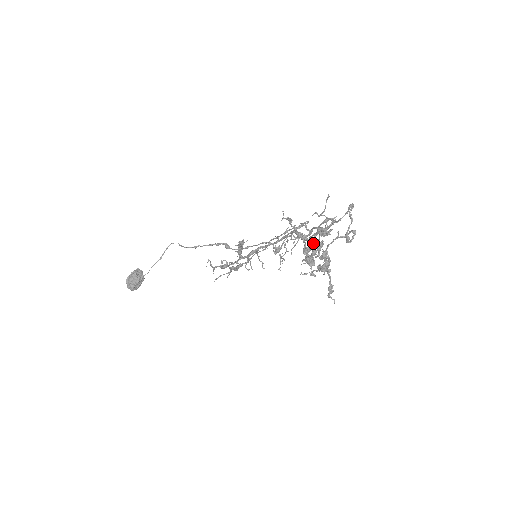
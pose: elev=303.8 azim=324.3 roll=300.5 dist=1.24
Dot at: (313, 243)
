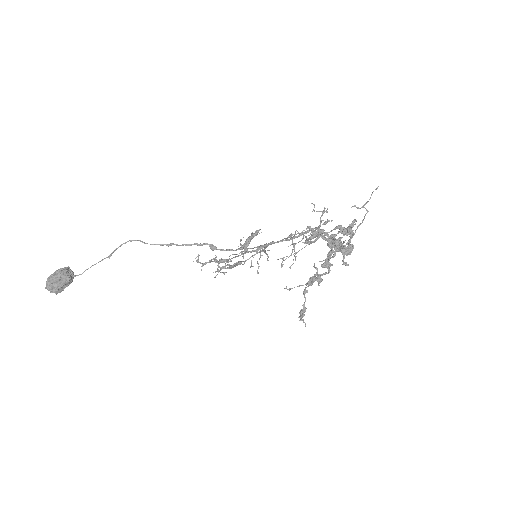
Dot at: occluded
